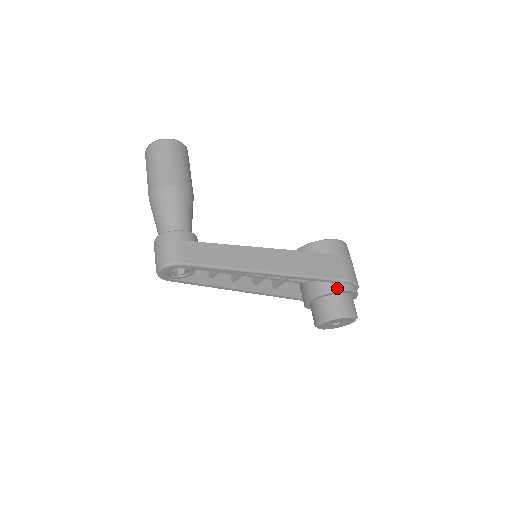
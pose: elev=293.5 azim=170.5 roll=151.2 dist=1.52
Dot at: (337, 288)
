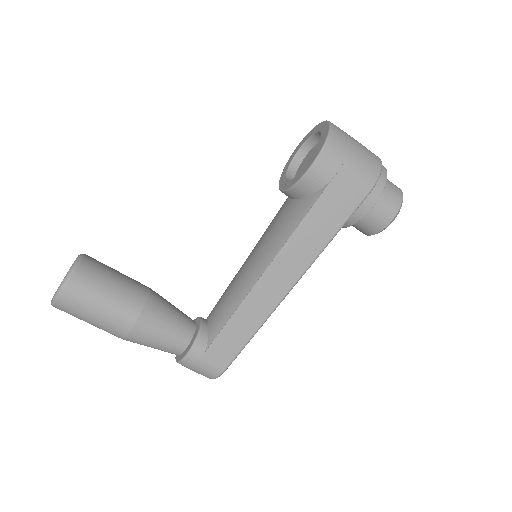
Dot at: (363, 211)
